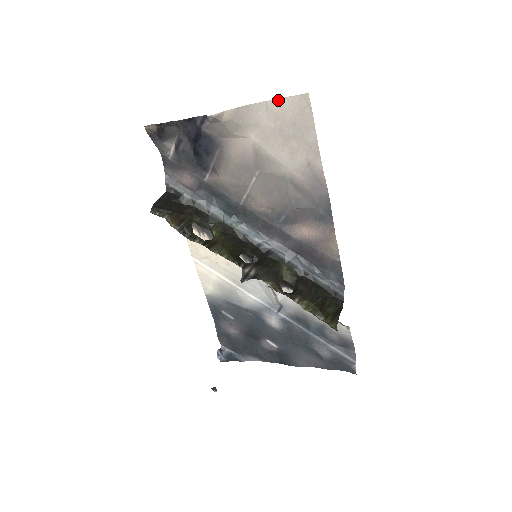
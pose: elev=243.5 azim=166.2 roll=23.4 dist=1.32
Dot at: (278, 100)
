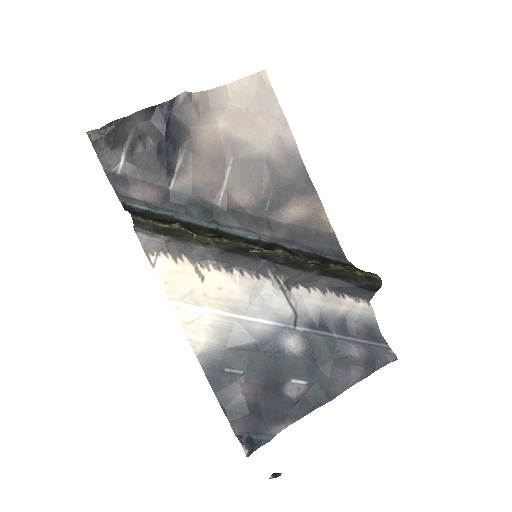
Dot at: (238, 81)
